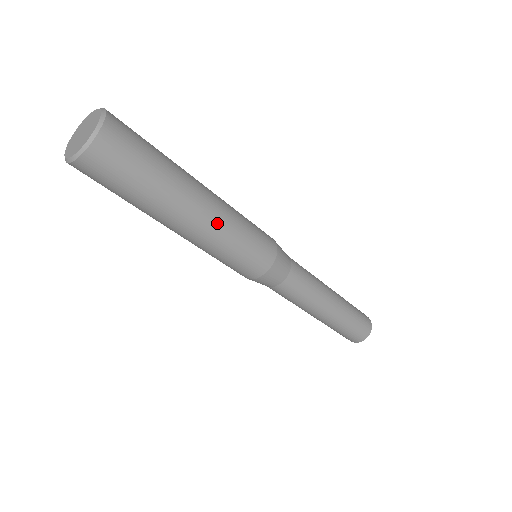
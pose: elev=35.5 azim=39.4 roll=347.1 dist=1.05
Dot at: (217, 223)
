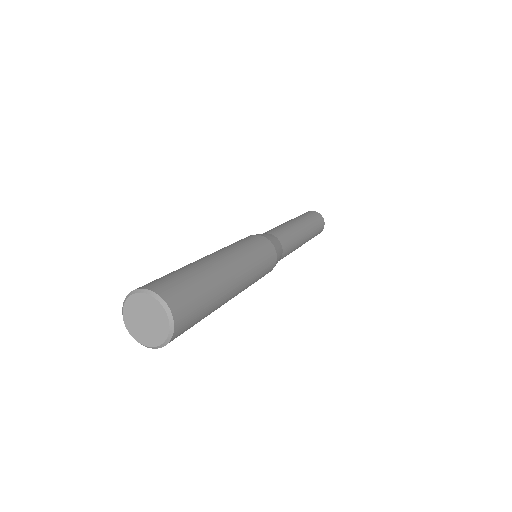
Dot at: (244, 269)
